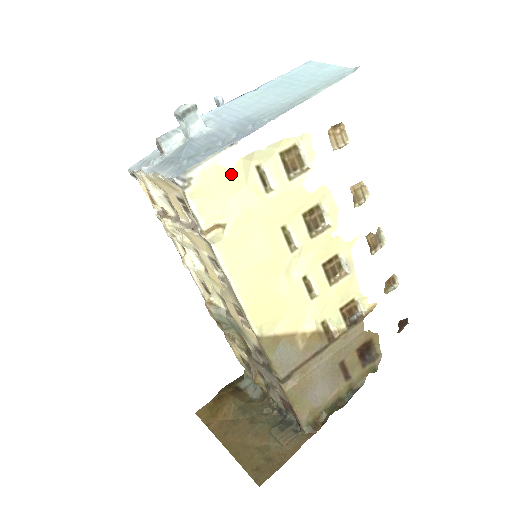
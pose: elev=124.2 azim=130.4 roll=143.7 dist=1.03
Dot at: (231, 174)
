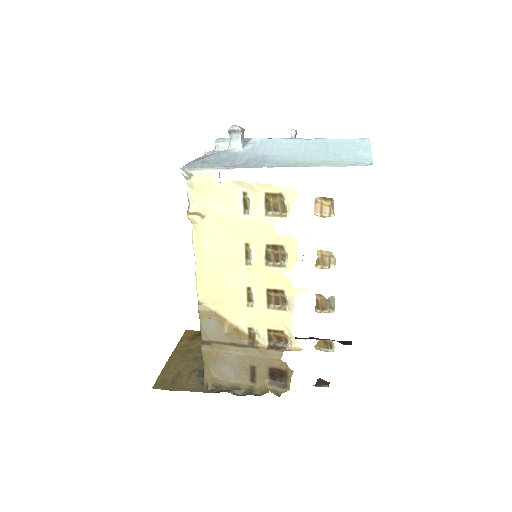
Dot at: (219, 187)
